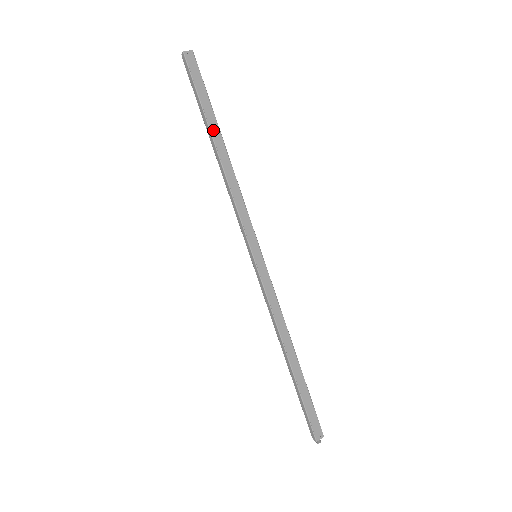
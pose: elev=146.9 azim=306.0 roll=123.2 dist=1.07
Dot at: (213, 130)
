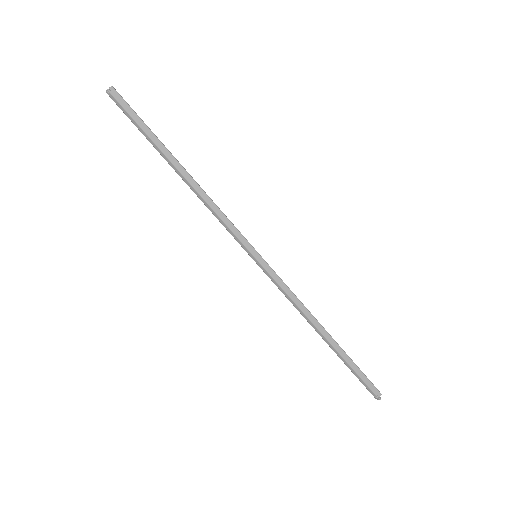
Dot at: (170, 153)
